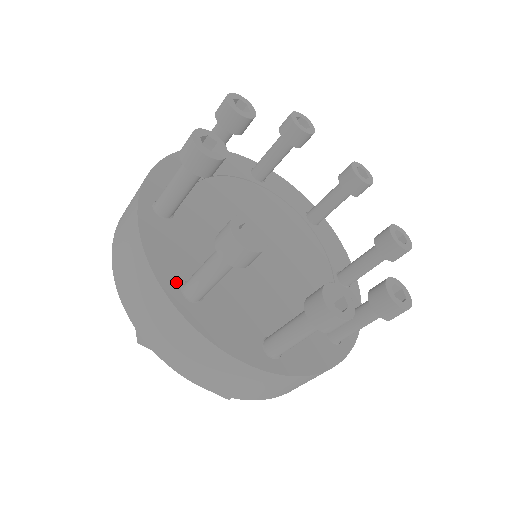
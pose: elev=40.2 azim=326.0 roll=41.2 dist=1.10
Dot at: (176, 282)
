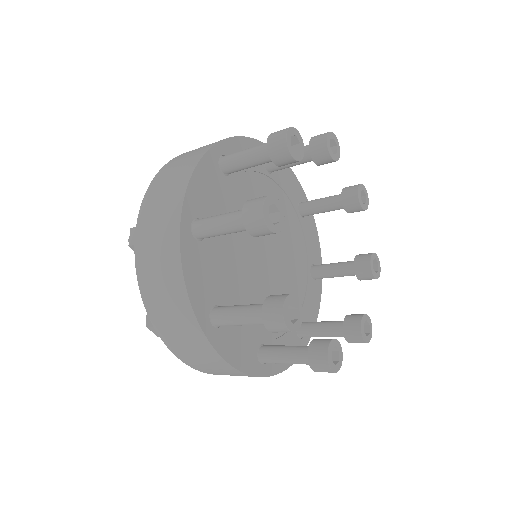
Dot at: (255, 361)
